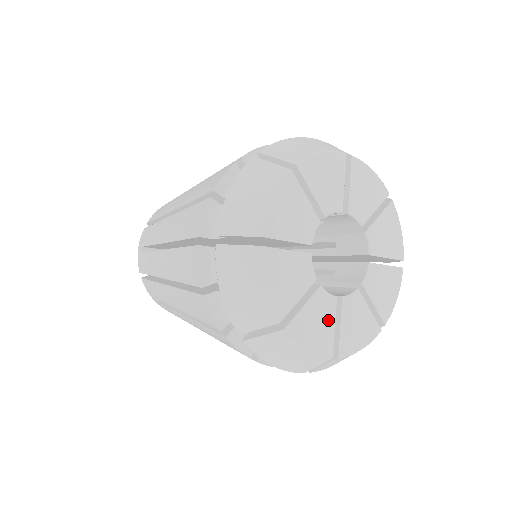
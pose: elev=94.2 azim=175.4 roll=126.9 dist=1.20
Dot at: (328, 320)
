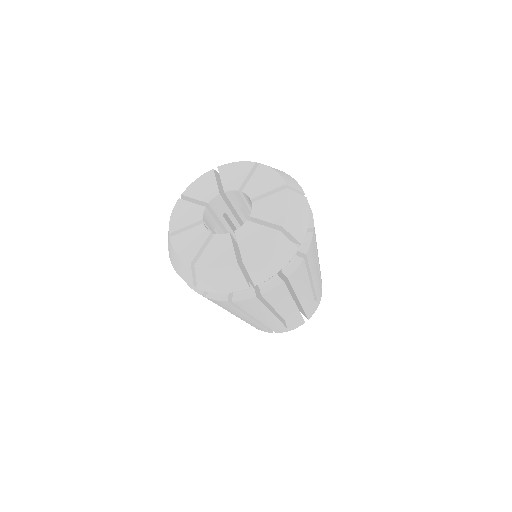
Dot at: (198, 242)
